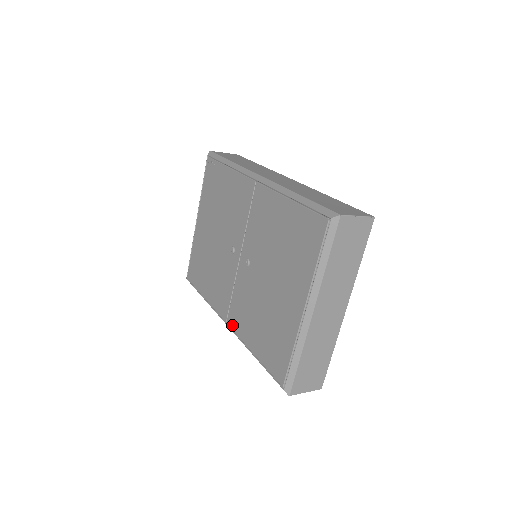
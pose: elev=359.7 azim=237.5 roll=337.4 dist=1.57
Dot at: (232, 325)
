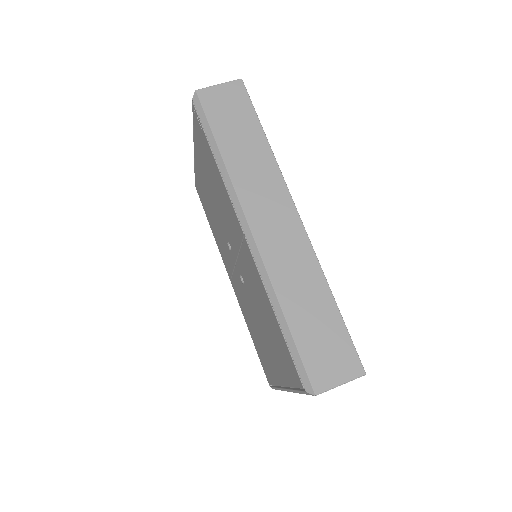
Dot at: (235, 292)
